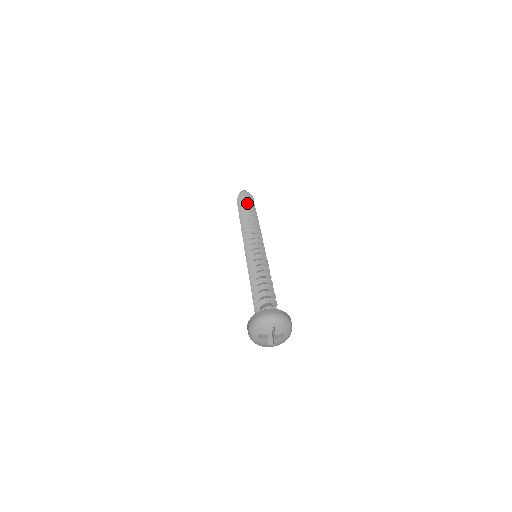
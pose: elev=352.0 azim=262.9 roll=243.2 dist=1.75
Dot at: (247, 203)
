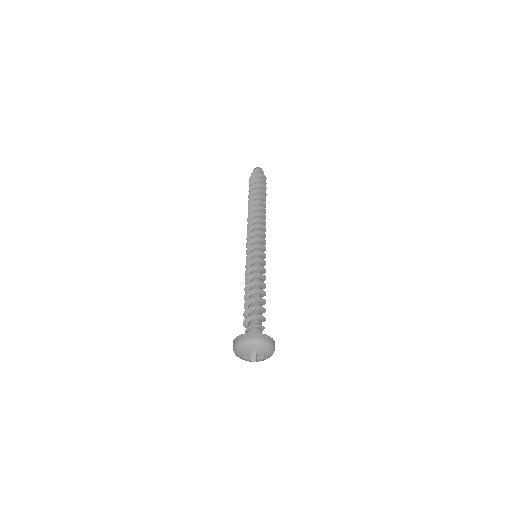
Dot at: (258, 186)
